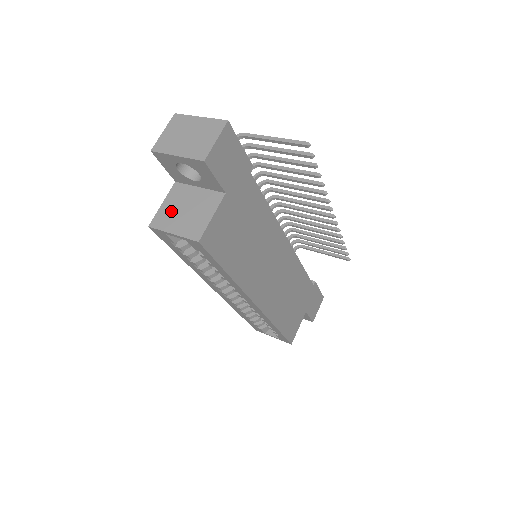
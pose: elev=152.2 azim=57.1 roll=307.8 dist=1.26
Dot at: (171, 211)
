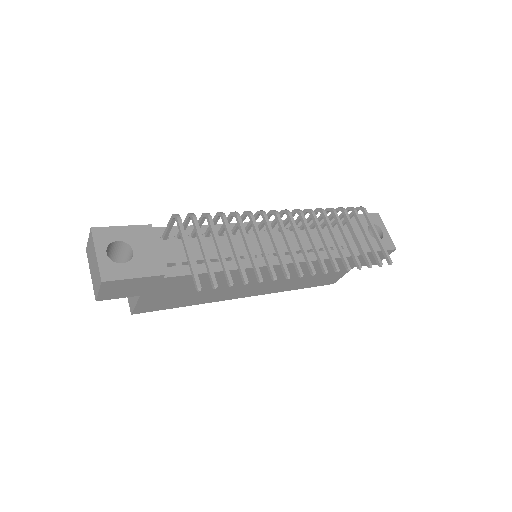
Dot at: occluded
